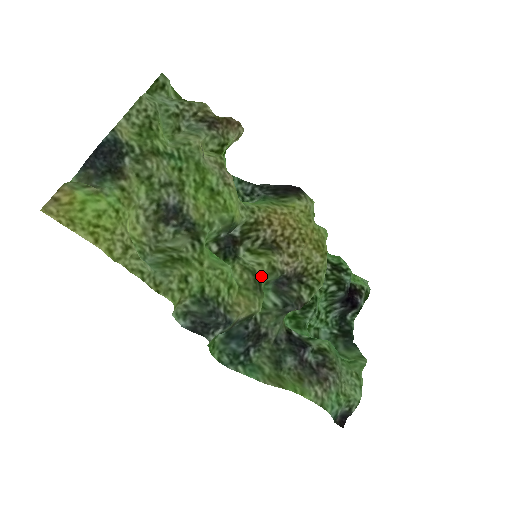
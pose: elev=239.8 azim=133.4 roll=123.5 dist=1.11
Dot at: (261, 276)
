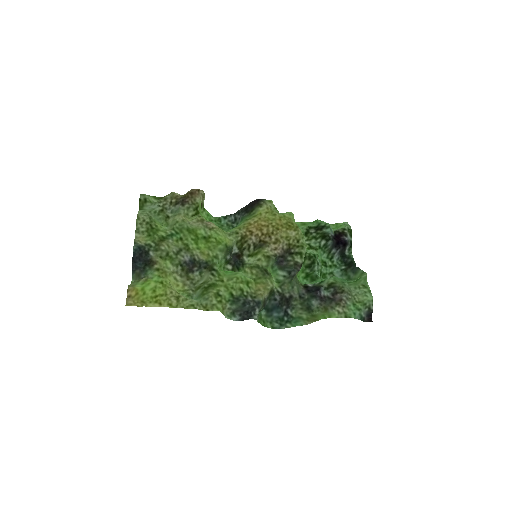
Dot at: (264, 266)
